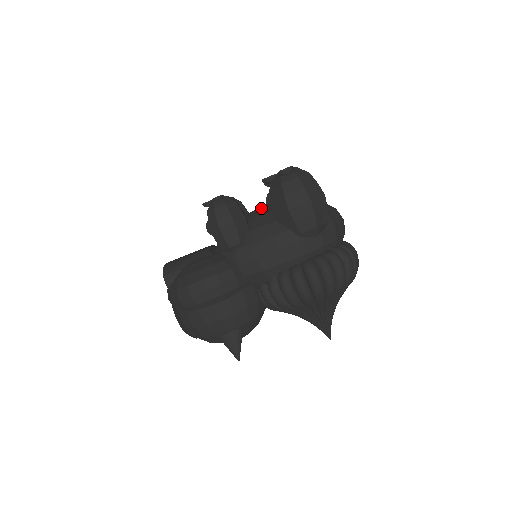
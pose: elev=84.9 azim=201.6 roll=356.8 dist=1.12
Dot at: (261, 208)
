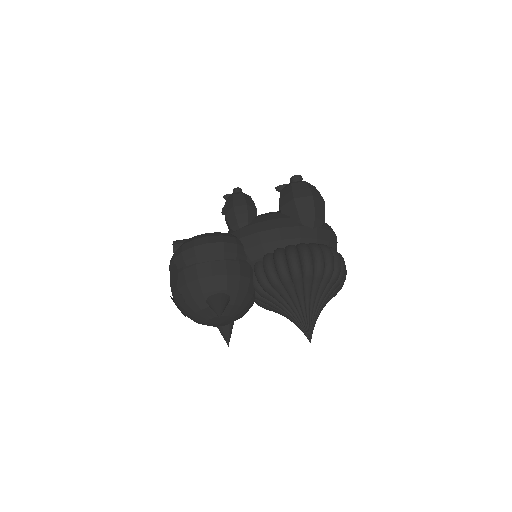
Dot at: occluded
